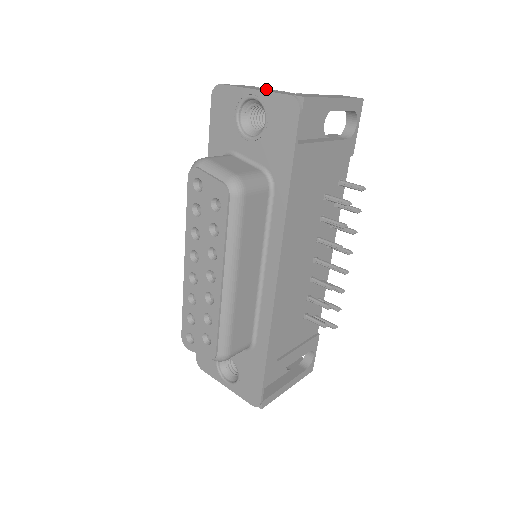
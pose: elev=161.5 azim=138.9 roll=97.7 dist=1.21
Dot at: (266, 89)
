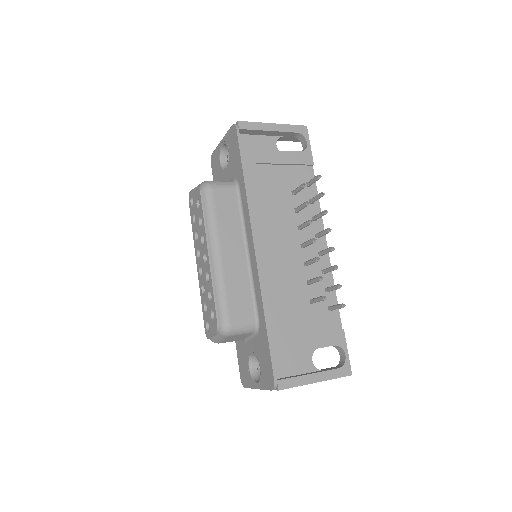
Dot at: occluded
